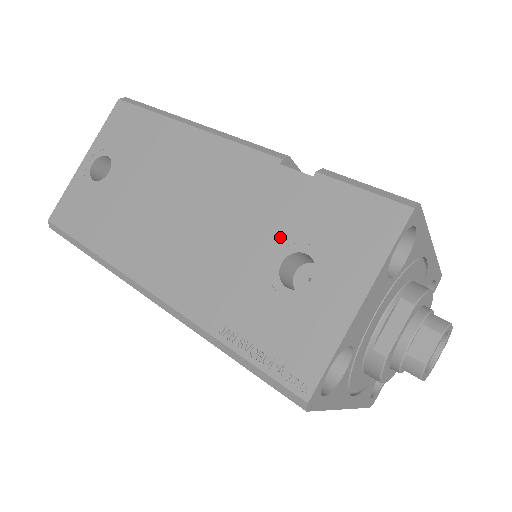
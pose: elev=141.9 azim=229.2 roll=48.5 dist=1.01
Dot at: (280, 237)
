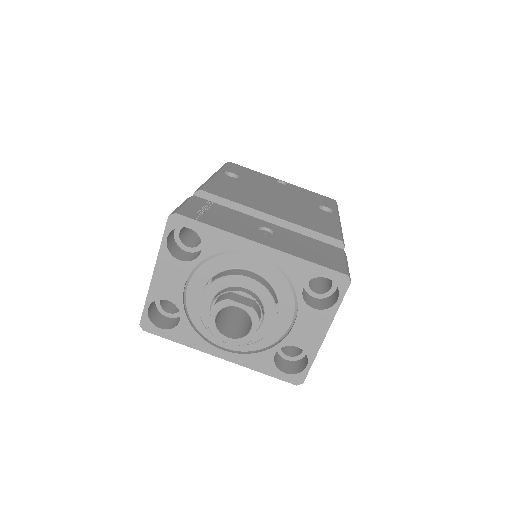
Dot at: occluded
